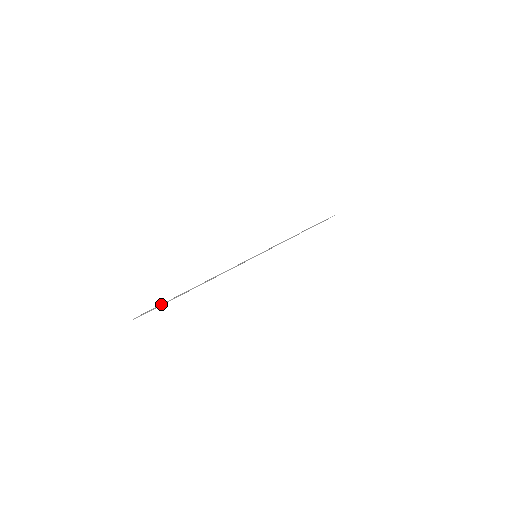
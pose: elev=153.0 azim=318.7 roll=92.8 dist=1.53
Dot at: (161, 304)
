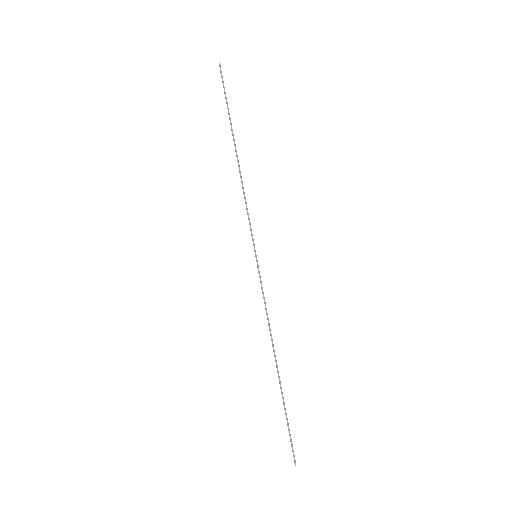
Dot at: (288, 426)
